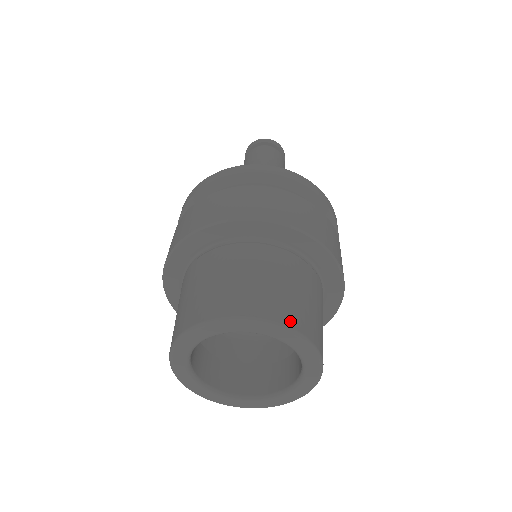
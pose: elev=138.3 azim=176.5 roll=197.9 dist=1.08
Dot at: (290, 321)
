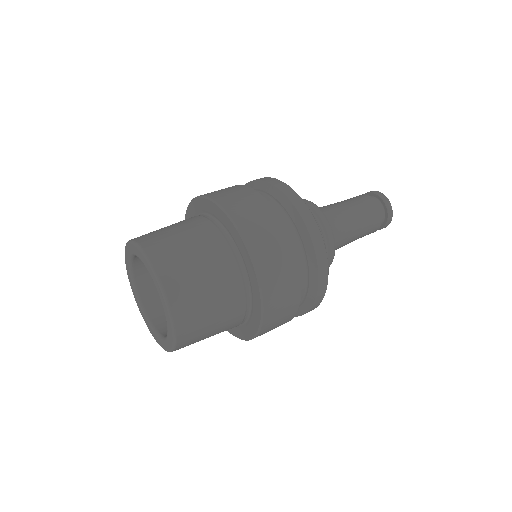
Dot at: (180, 326)
